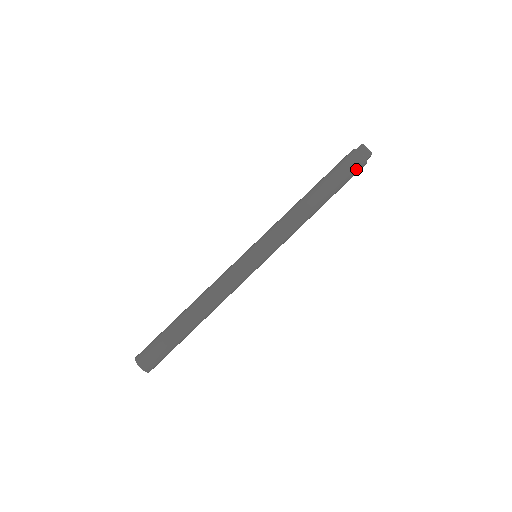
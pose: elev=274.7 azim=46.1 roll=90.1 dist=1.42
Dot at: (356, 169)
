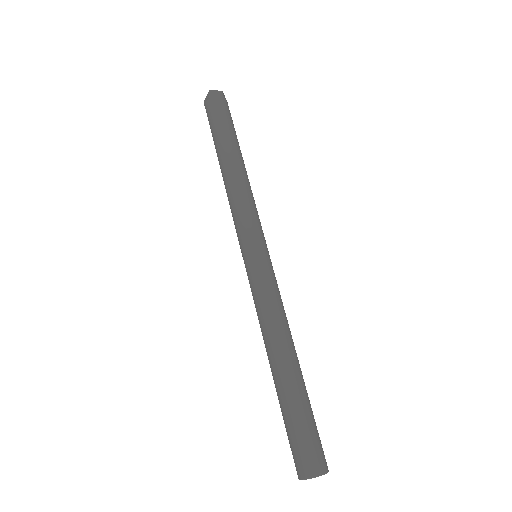
Dot at: (230, 113)
